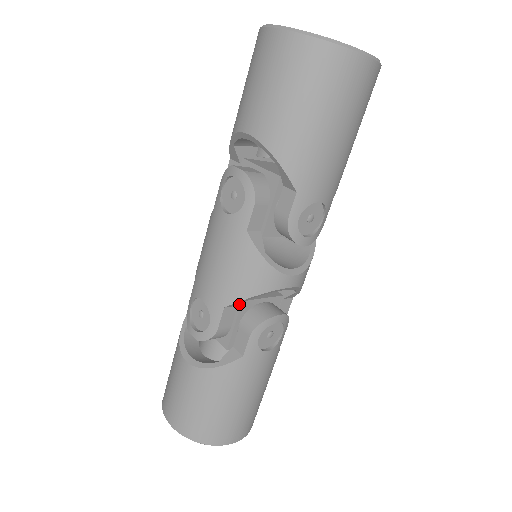
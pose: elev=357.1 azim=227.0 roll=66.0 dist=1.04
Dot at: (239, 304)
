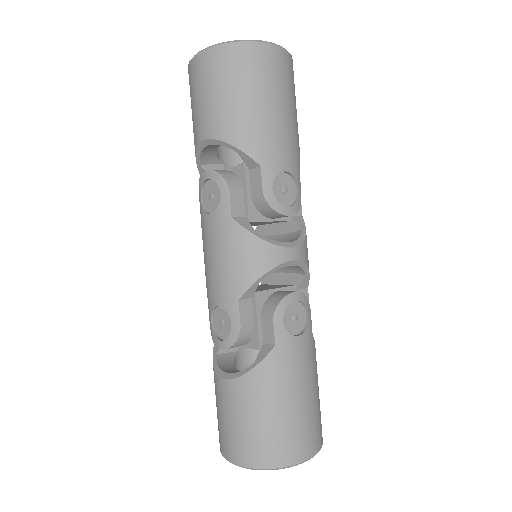
Dot at: (252, 295)
